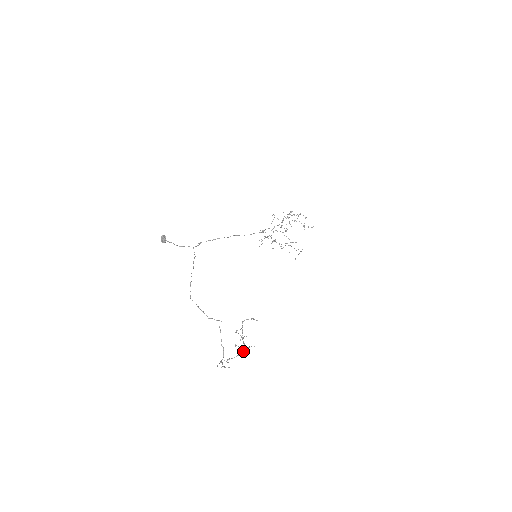
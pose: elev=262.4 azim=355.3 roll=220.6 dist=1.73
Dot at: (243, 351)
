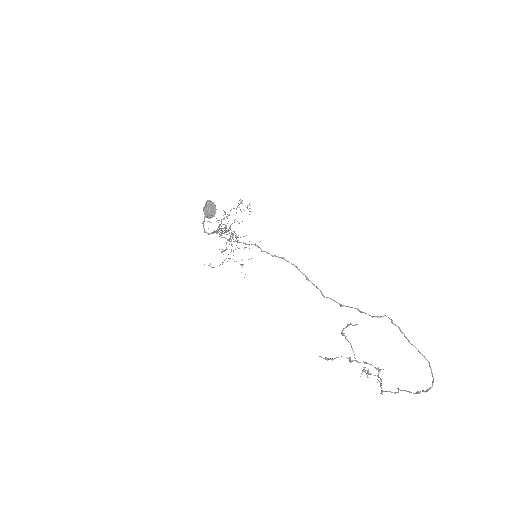
Dot at: (378, 373)
